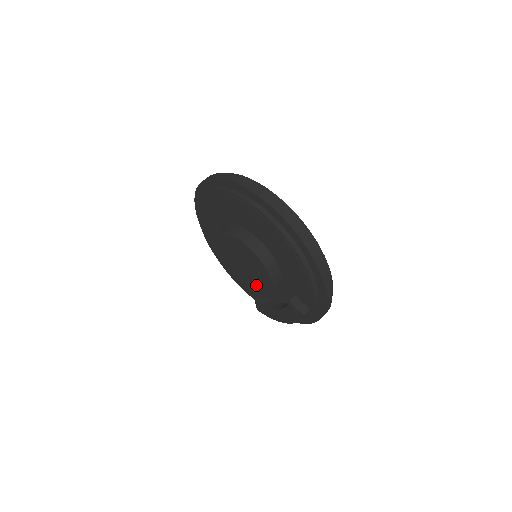
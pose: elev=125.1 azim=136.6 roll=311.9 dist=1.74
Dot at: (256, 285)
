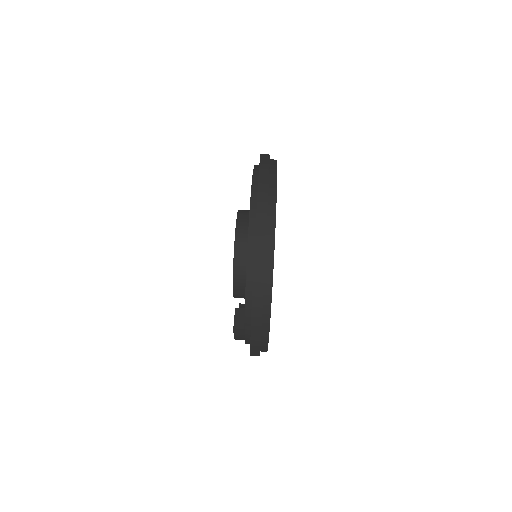
Dot at: occluded
